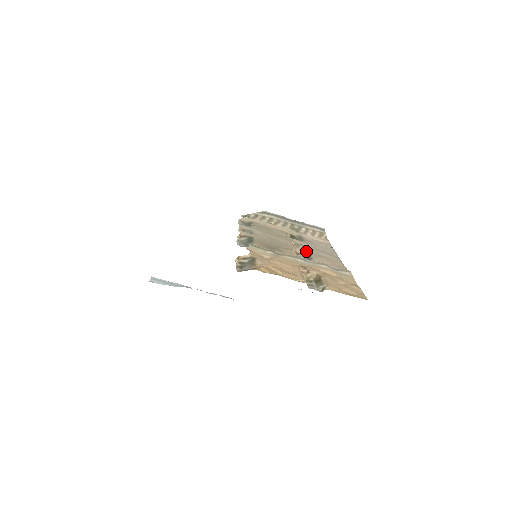
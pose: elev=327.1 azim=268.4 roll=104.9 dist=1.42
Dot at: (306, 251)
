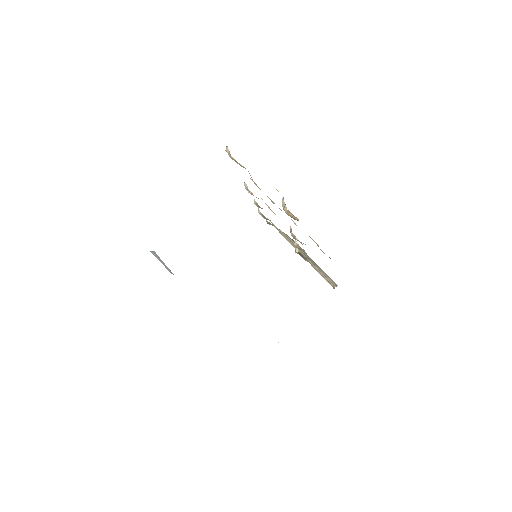
Dot at: occluded
